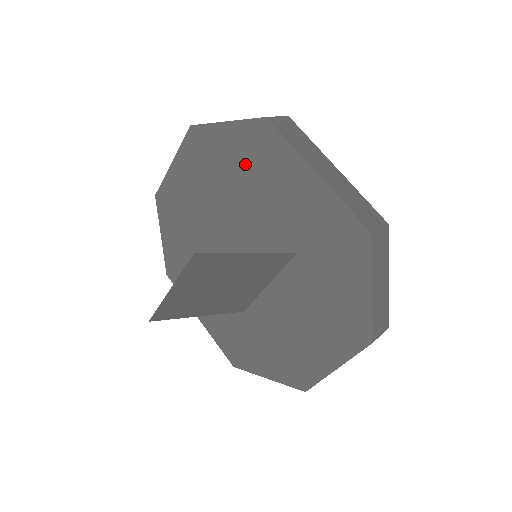
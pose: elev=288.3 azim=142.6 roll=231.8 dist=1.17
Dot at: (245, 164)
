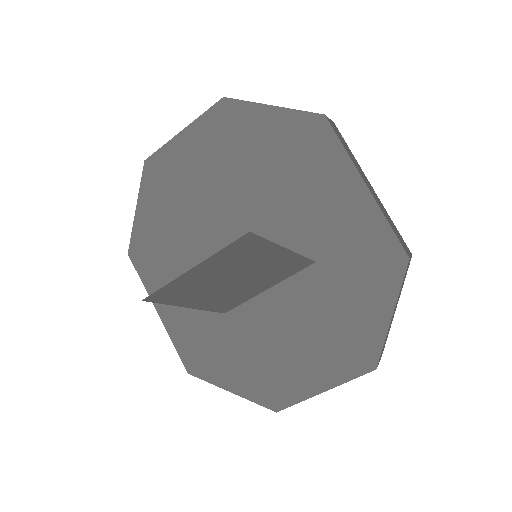
Dot at: (282, 156)
